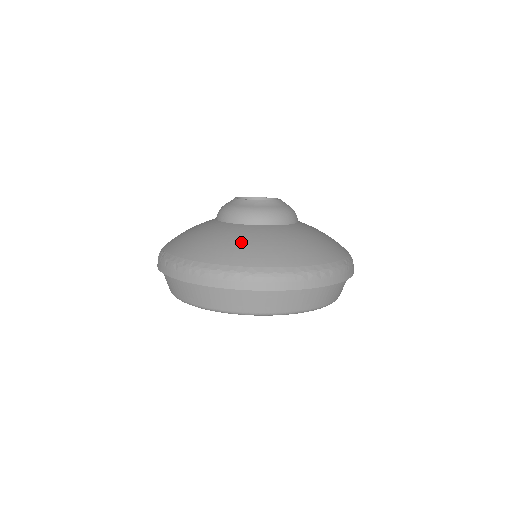
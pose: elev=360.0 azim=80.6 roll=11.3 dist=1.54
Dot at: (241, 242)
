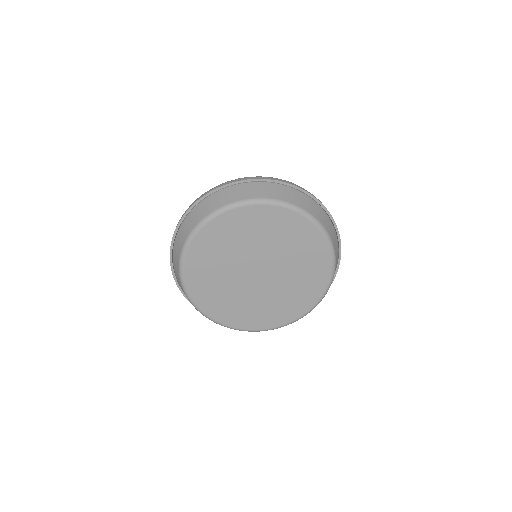
Dot at: occluded
